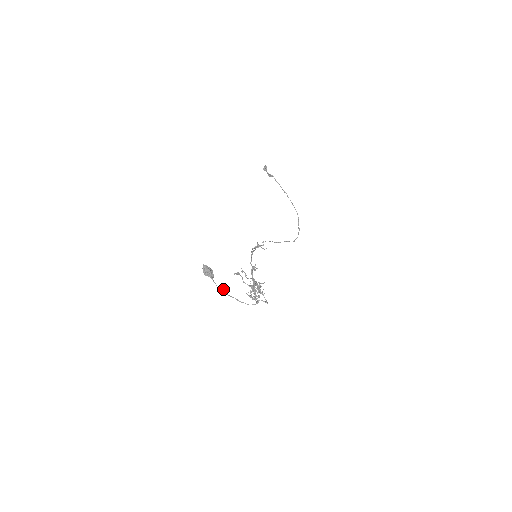
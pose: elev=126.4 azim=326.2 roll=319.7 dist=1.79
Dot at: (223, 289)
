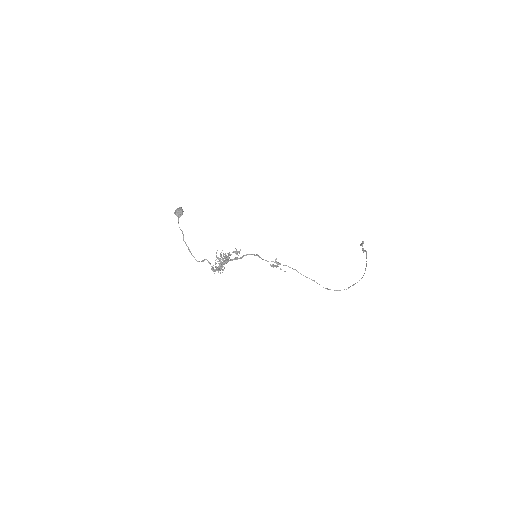
Dot at: (183, 234)
